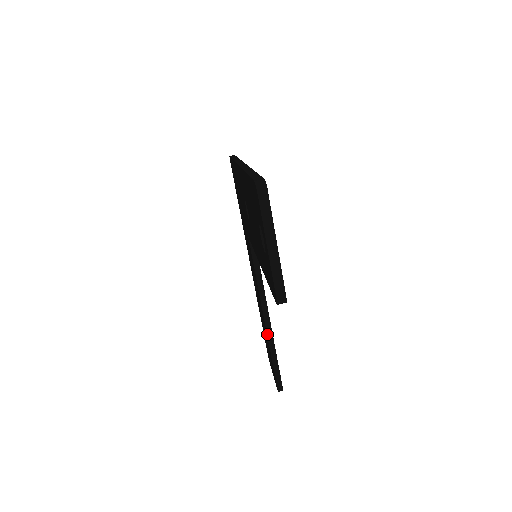
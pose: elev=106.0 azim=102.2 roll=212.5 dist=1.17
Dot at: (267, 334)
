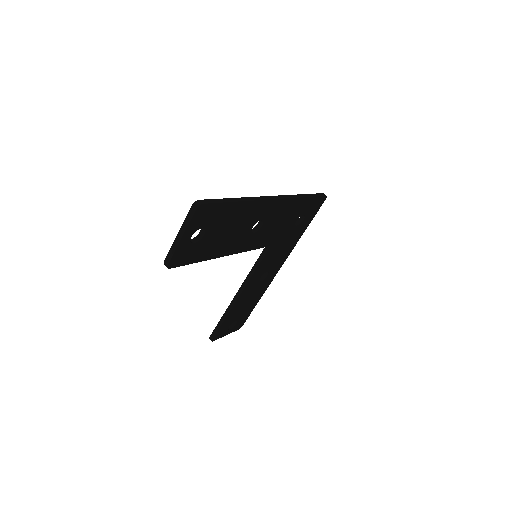
Dot at: (230, 303)
